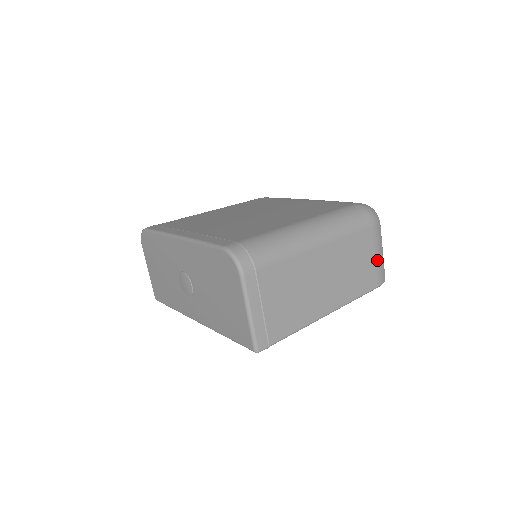
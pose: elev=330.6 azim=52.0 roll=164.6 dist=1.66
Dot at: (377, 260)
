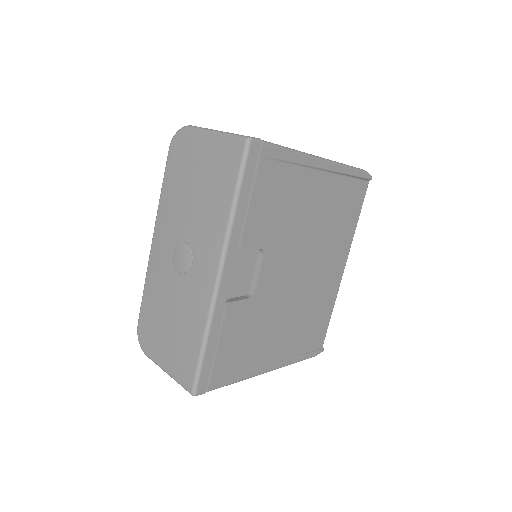
Dot at: occluded
